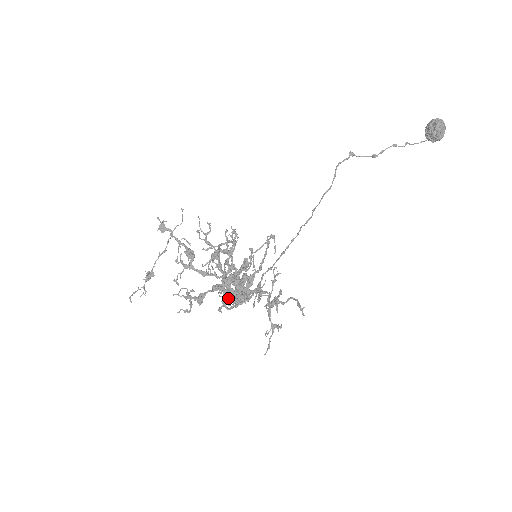
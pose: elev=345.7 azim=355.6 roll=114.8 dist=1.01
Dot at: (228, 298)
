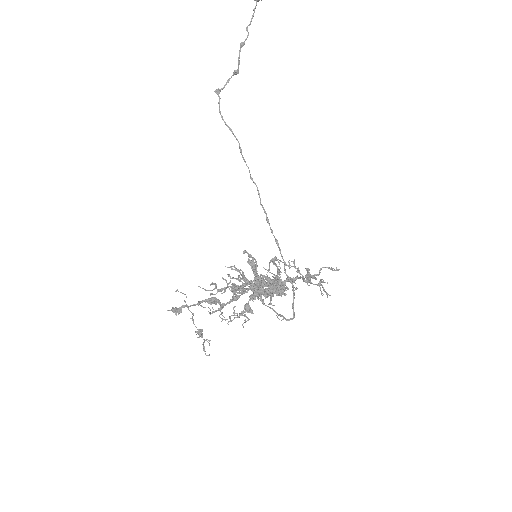
Dot at: occluded
